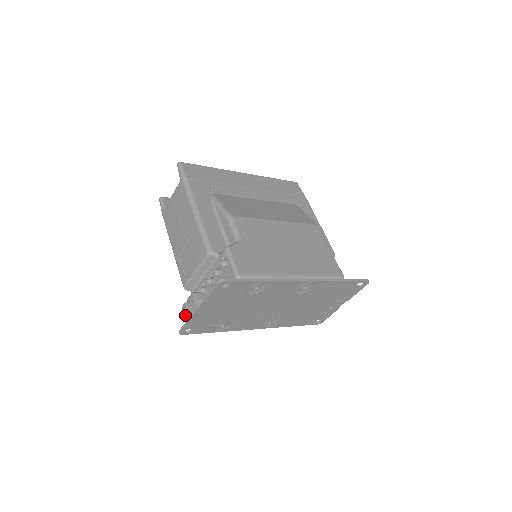
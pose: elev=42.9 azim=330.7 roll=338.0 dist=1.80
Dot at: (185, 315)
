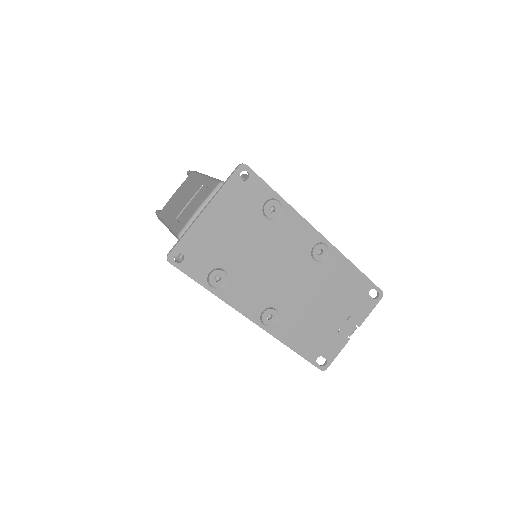
Dot at: occluded
